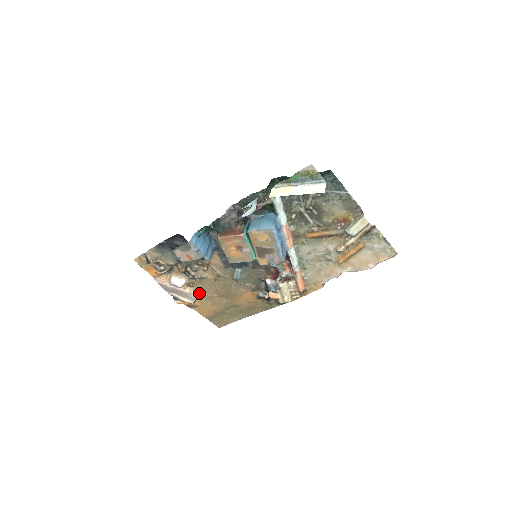
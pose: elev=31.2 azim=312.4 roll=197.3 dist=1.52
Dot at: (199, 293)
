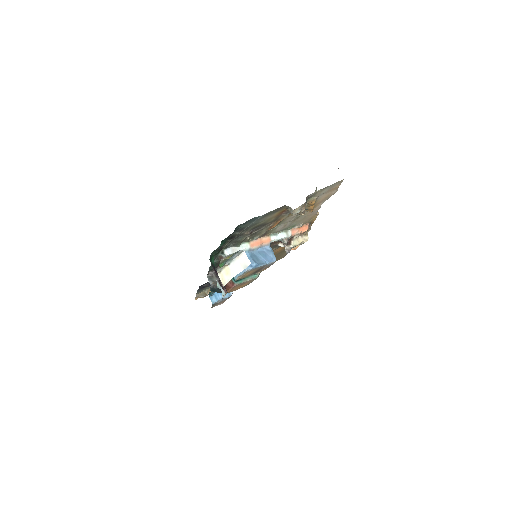
Dot at: occluded
